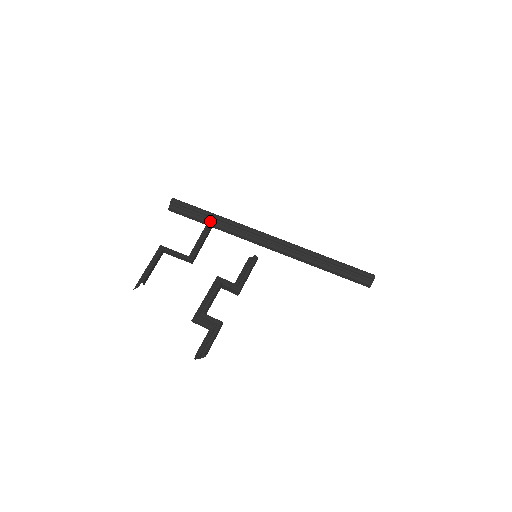
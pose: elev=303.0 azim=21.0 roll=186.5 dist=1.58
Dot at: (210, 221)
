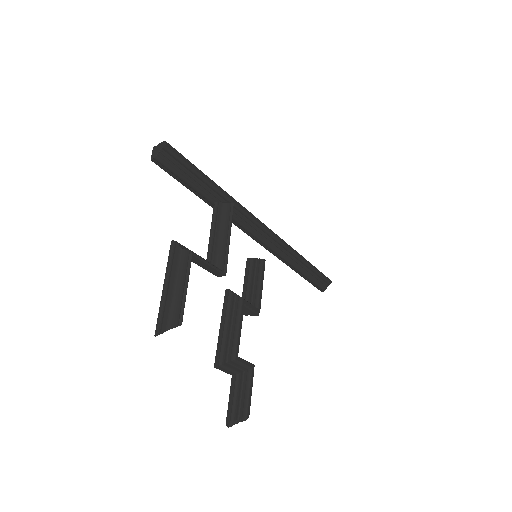
Dot at: occluded
